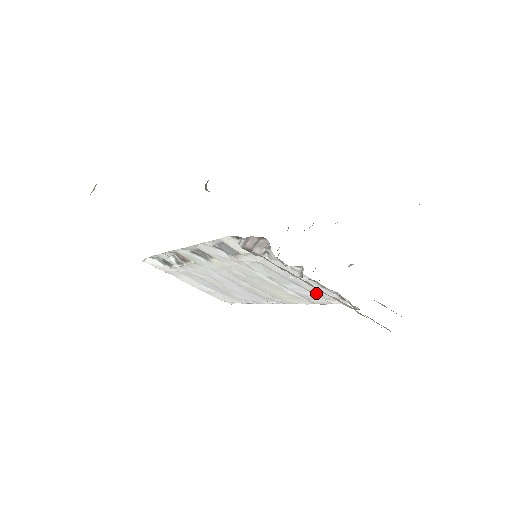
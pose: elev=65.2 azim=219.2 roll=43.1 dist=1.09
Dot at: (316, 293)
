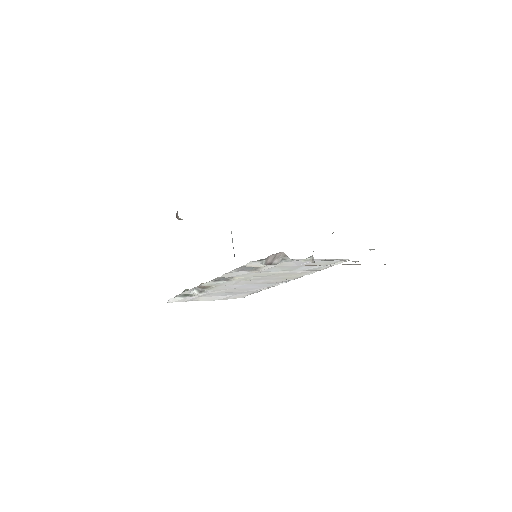
Dot at: (322, 265)
